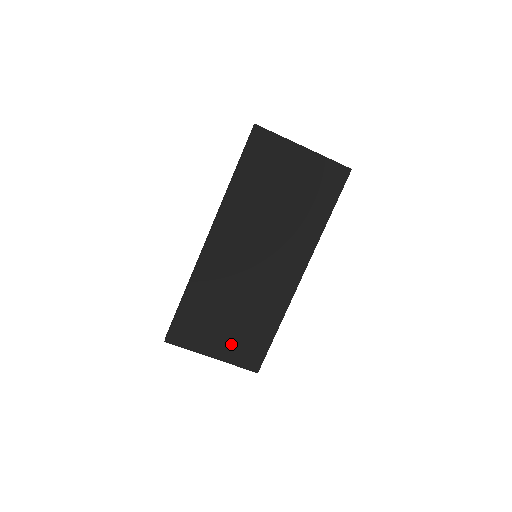
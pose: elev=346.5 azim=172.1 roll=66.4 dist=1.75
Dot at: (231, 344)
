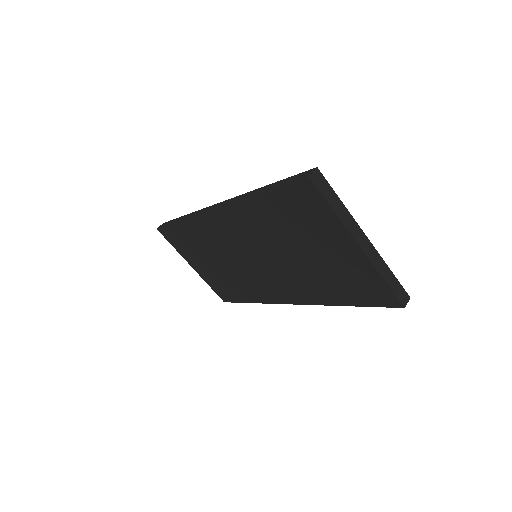
Dot at: (209, 275)
